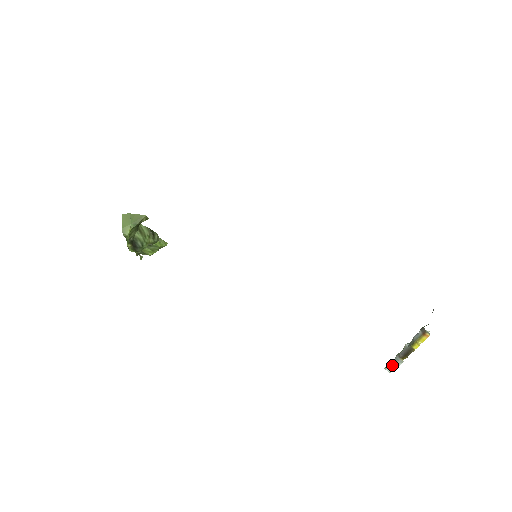
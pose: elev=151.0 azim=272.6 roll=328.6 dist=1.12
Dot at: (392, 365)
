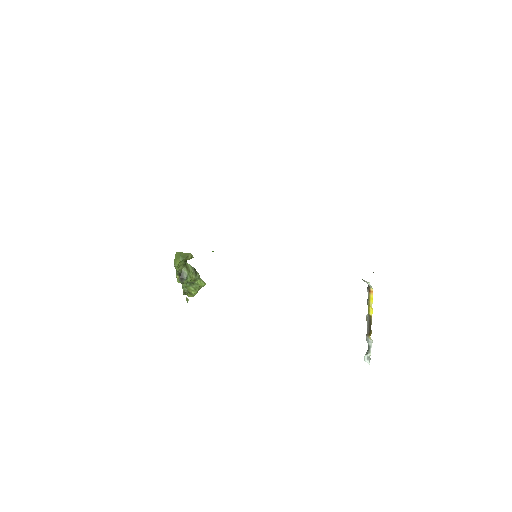
Dot at: (367, 352)
